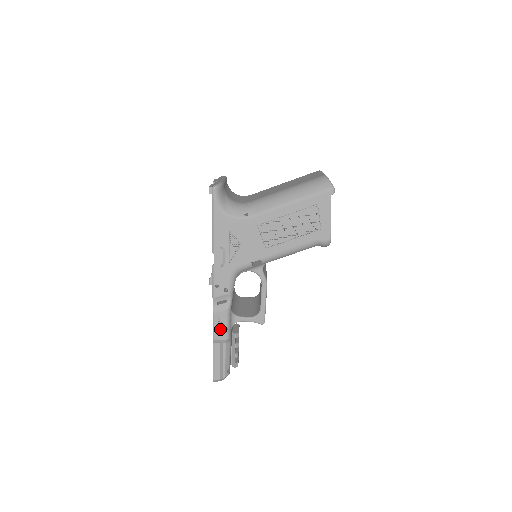
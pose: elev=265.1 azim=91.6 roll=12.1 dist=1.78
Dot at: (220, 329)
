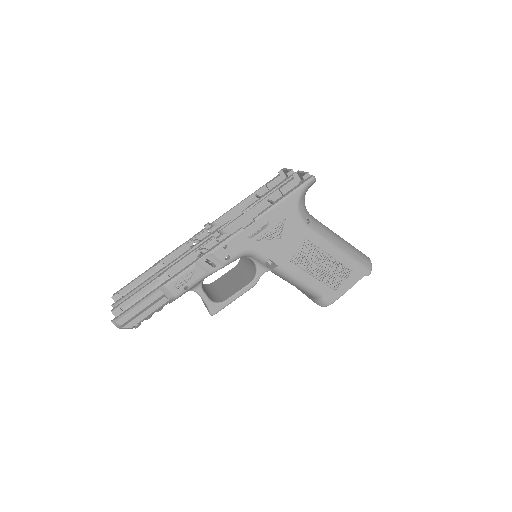
Dot at: (183, 283)
